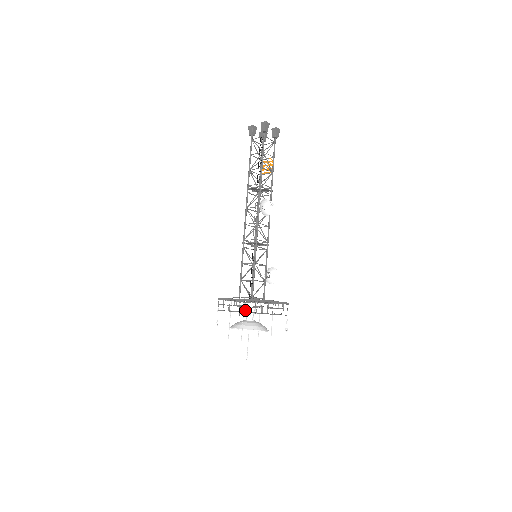
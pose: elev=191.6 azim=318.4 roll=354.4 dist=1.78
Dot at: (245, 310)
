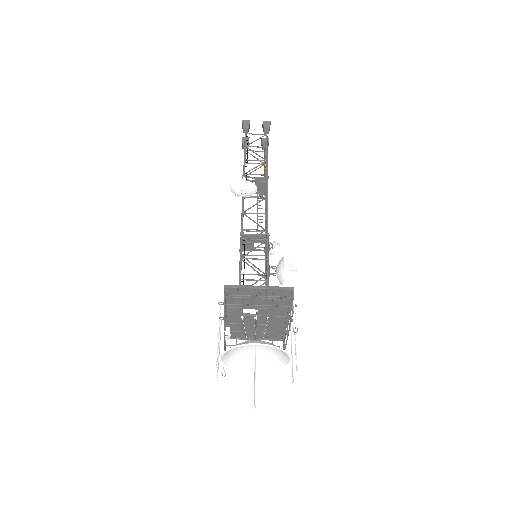
Dot at: occluded
